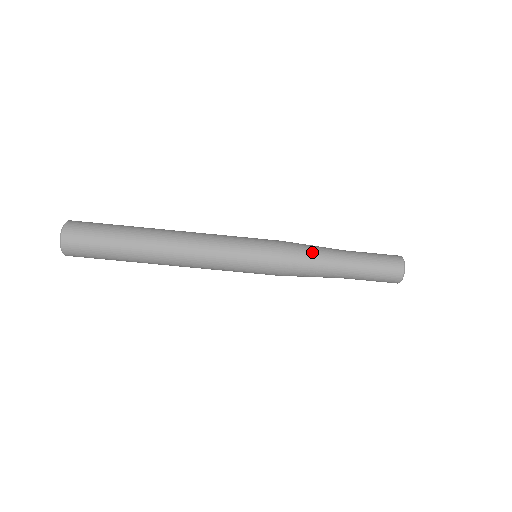
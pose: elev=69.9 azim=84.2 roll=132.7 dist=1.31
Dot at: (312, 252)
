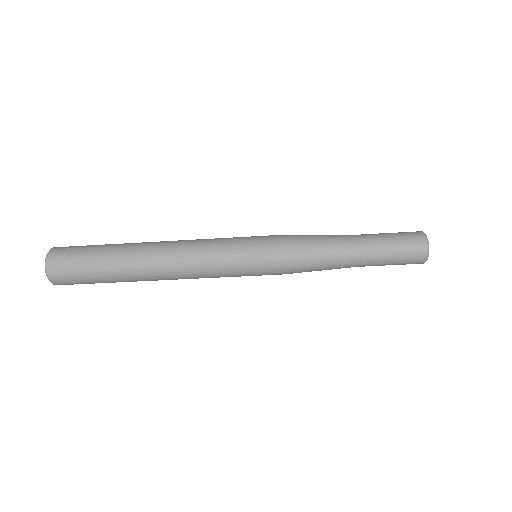
Dot at: (317, 247)
